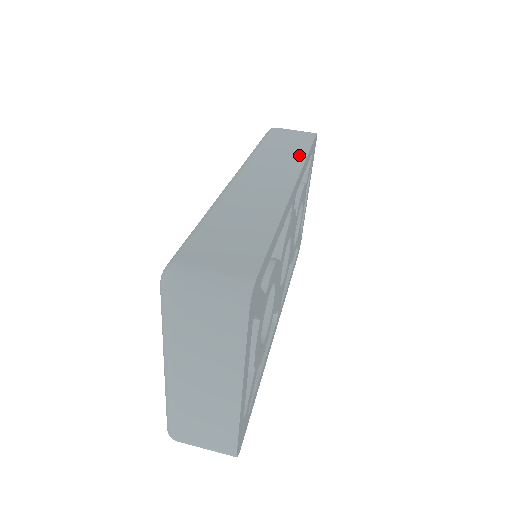
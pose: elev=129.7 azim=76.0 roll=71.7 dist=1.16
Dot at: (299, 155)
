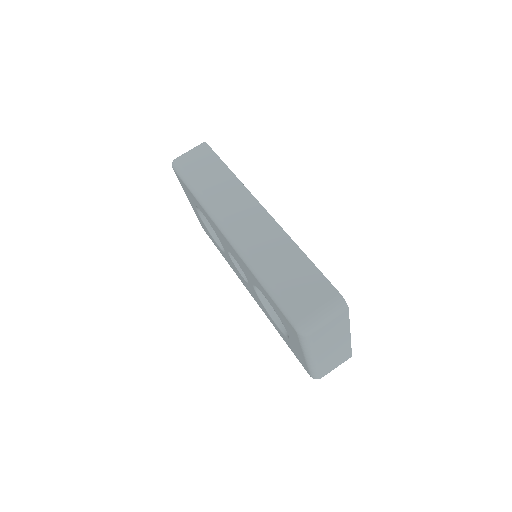
Dot at: (229, 178)
